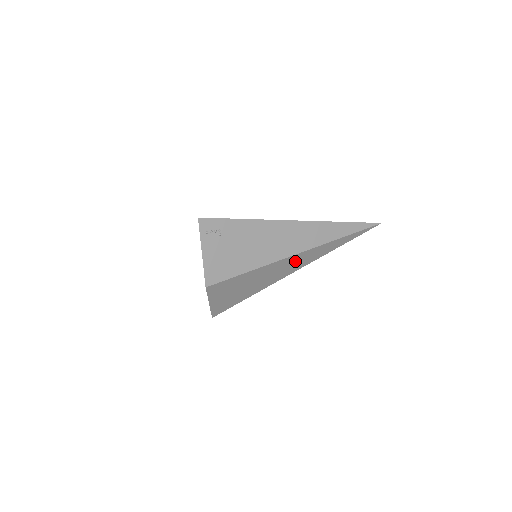
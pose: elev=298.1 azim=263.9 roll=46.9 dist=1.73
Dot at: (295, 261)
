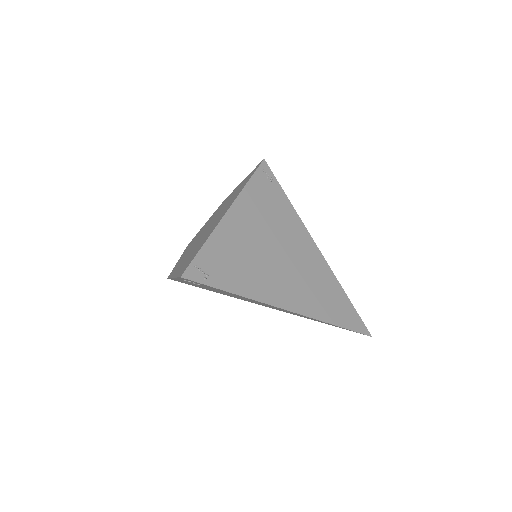
Dot at: occluded
